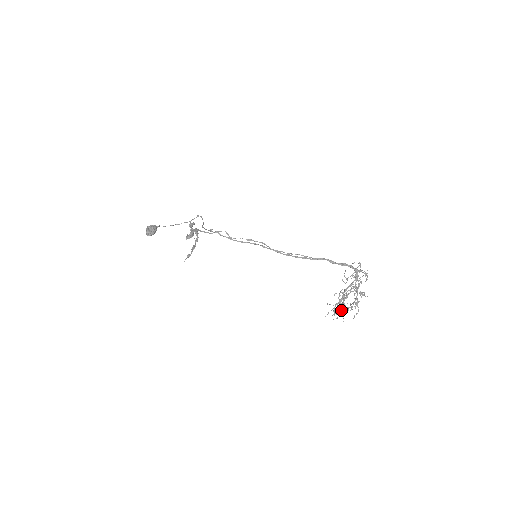
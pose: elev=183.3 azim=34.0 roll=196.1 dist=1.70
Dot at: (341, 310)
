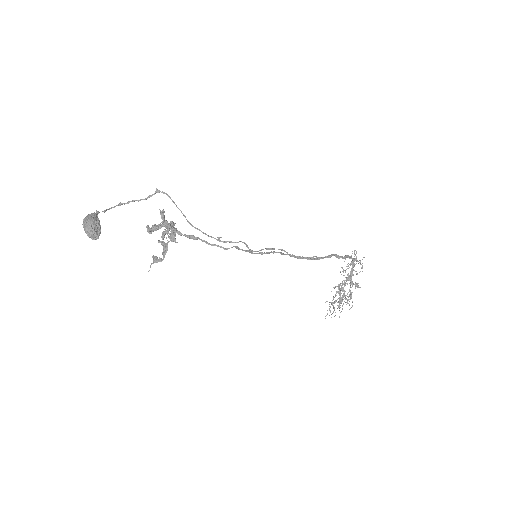
Dot at: occluded
